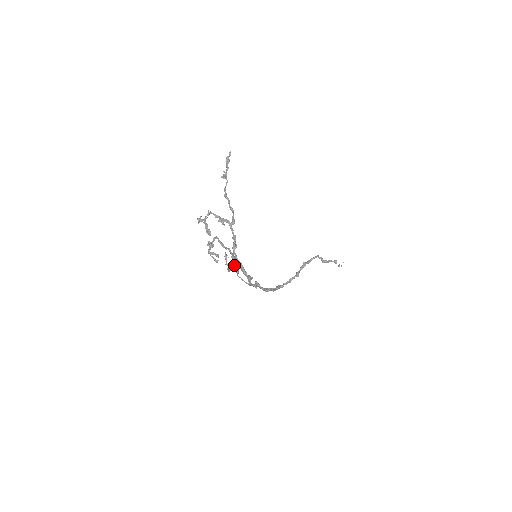
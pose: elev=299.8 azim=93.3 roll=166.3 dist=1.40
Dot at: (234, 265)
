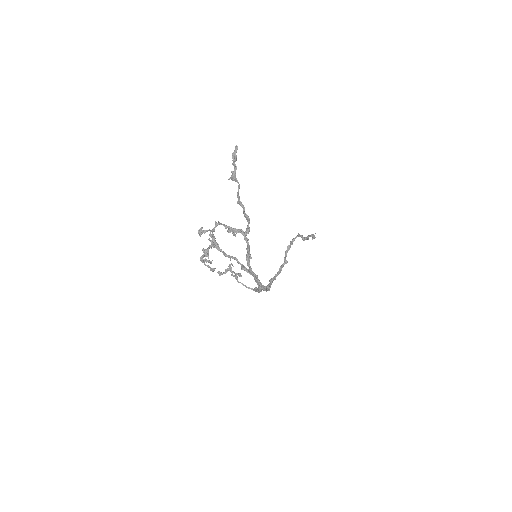
Dot at: (240, 274)
